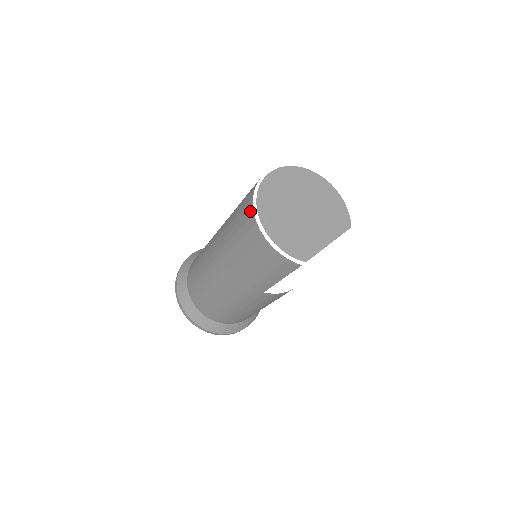
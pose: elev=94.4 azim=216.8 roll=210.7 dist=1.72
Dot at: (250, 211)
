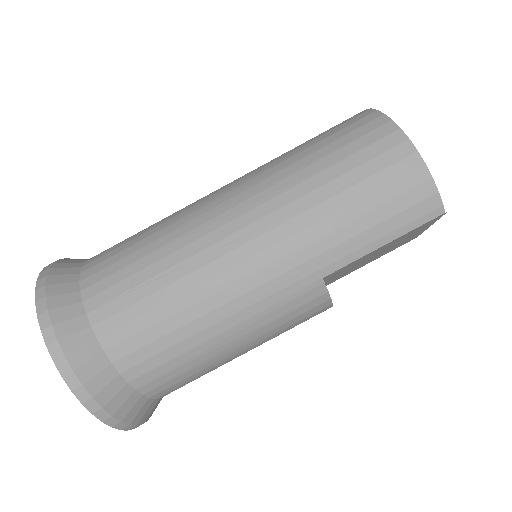
Dot at: (378, 120)
